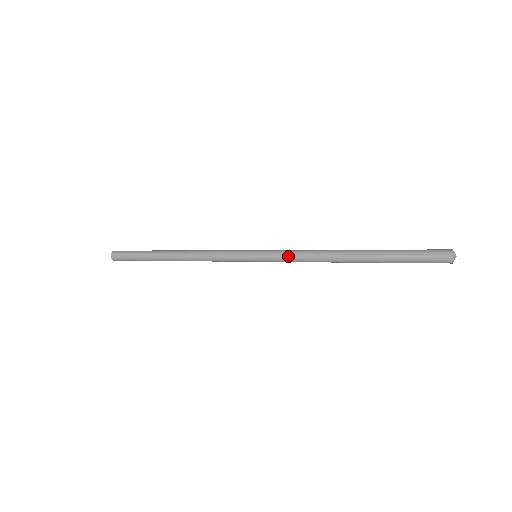
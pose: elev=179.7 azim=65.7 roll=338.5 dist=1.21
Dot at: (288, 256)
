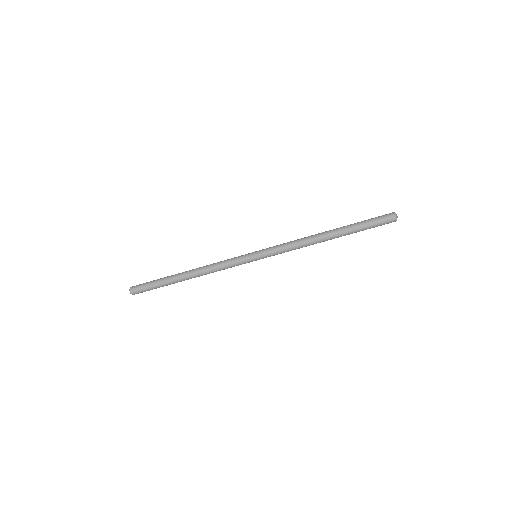
Dot at: (281, 244)
